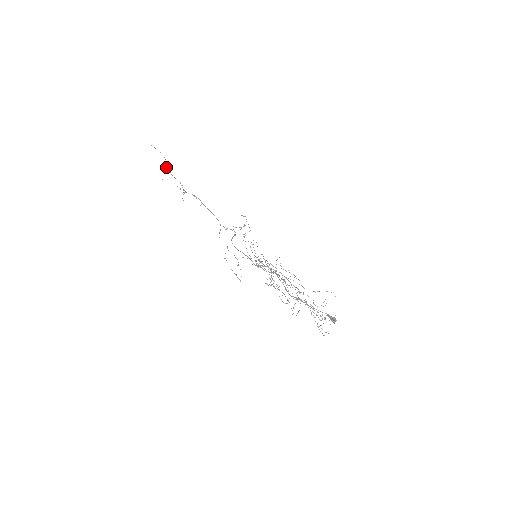
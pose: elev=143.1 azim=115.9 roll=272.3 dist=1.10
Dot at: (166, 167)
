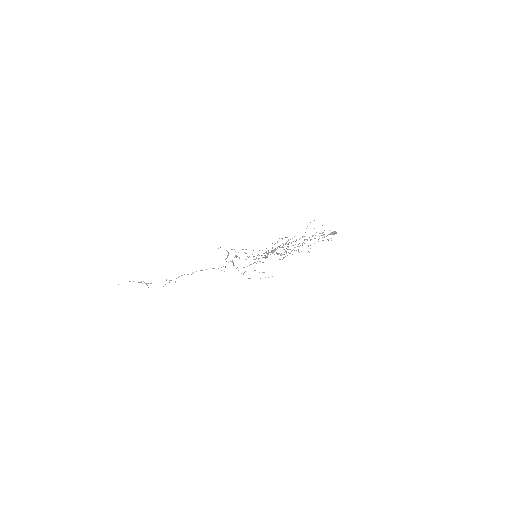
Dot at: occluded
